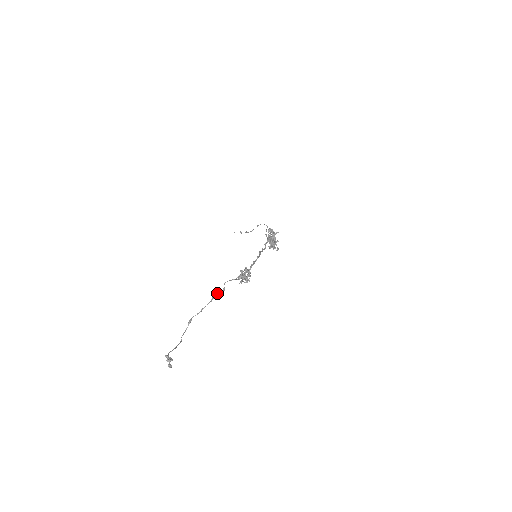
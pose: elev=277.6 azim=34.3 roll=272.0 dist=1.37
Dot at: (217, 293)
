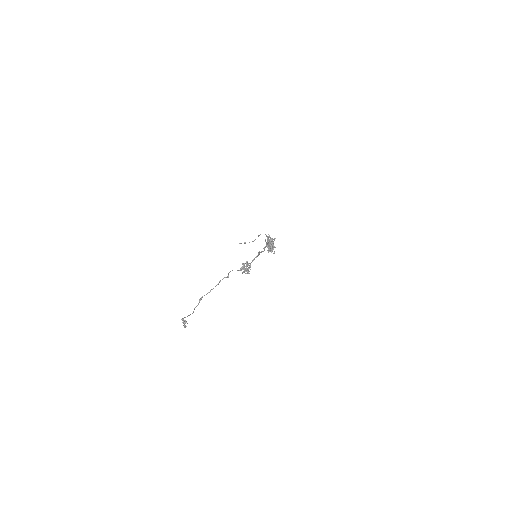
Dot at: (223, 278)
